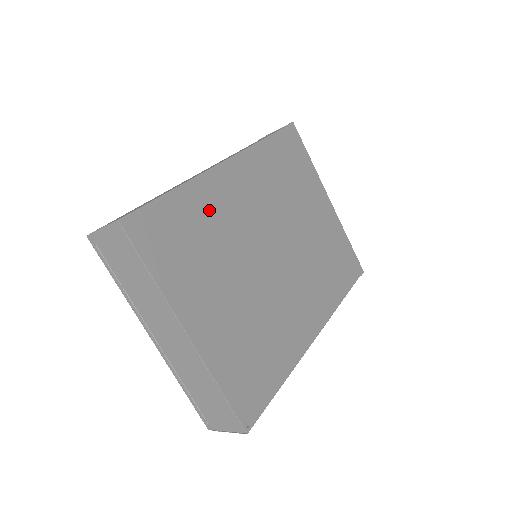
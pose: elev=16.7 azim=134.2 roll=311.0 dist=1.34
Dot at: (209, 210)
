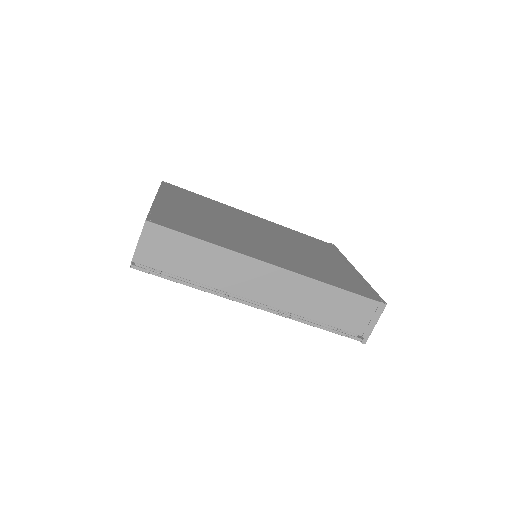
Dot at: (221, 208)
